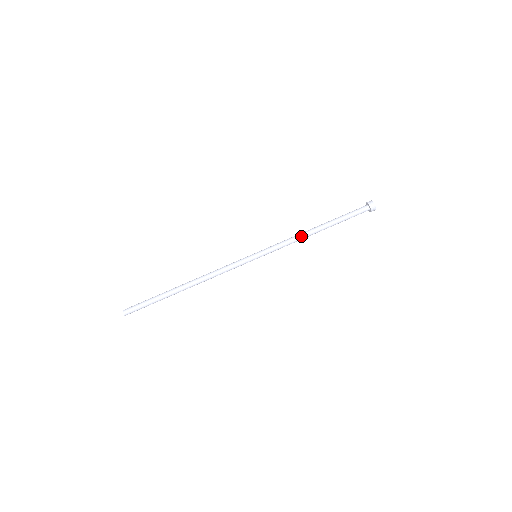
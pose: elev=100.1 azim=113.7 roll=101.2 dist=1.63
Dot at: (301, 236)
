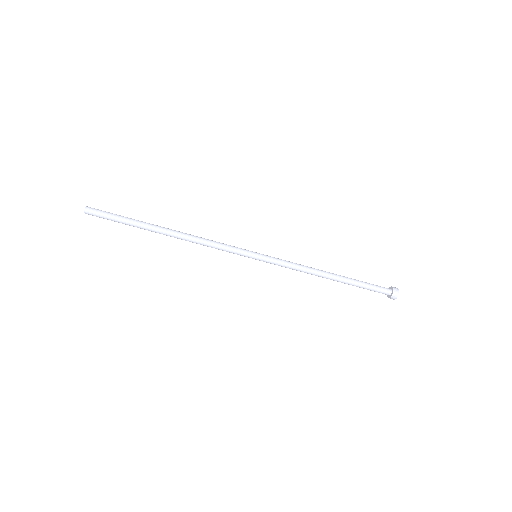
Dot at: occluded
